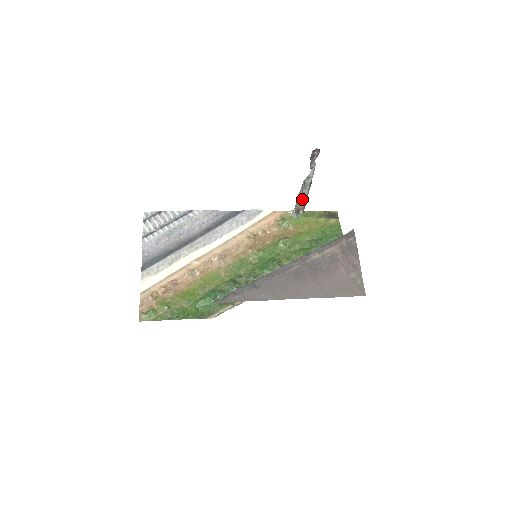
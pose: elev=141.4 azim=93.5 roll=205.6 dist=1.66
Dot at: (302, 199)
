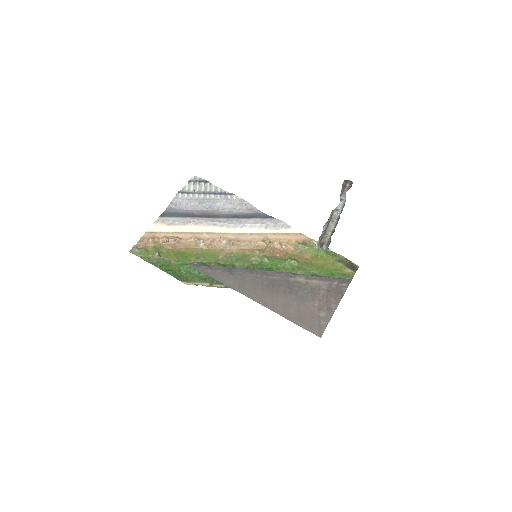
Dot at: (328, 232)
